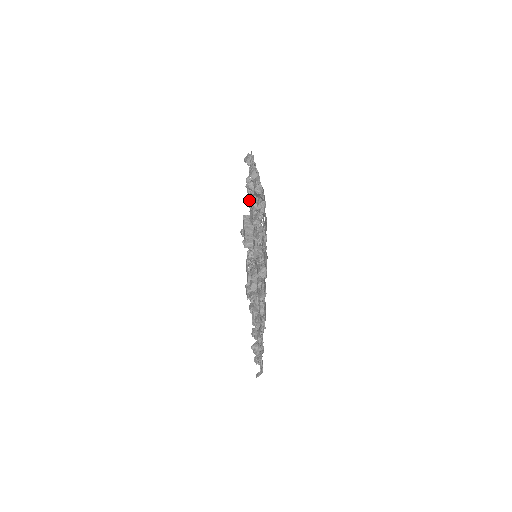
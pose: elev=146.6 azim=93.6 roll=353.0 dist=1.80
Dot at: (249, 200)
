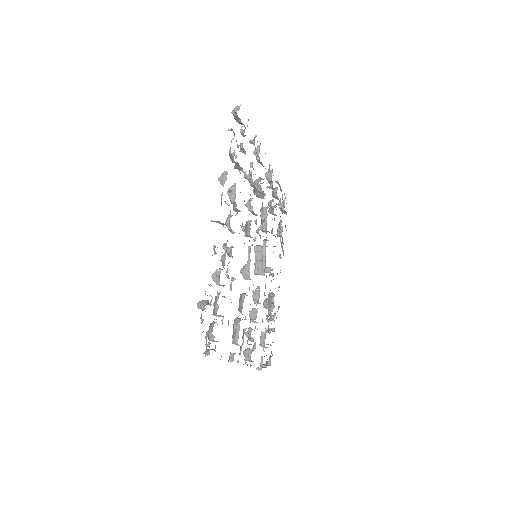
Dot at: occluded
